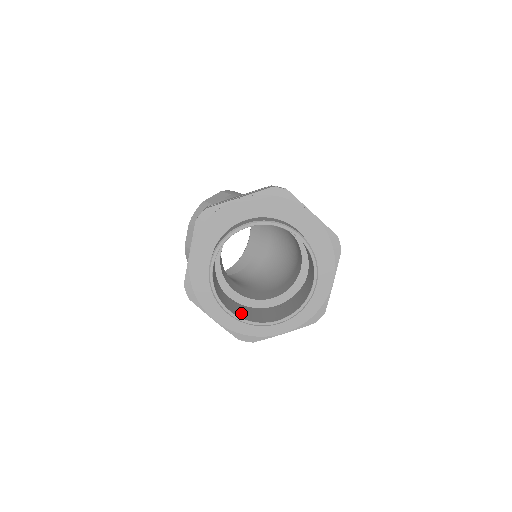
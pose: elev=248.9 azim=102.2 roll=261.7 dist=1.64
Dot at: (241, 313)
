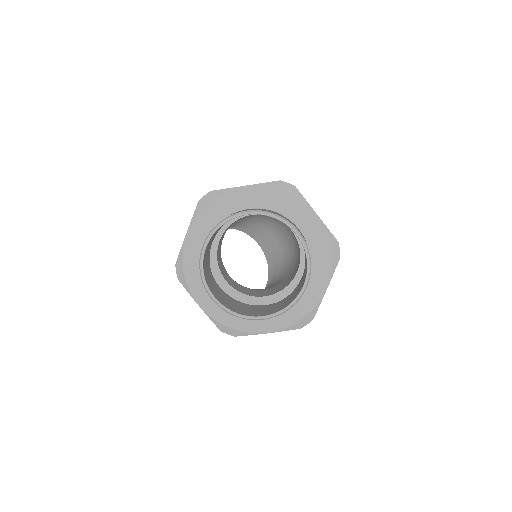
Dot at: (275, 309)
